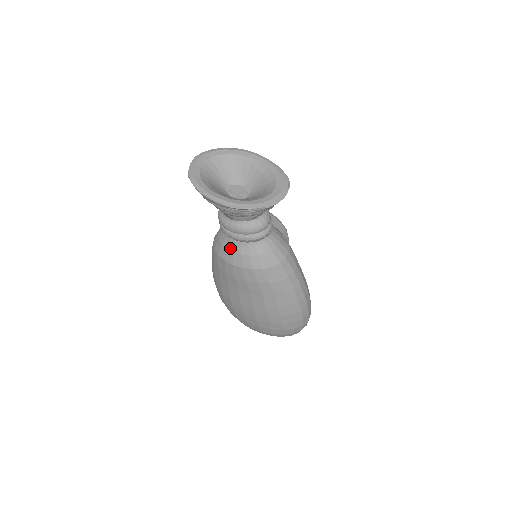
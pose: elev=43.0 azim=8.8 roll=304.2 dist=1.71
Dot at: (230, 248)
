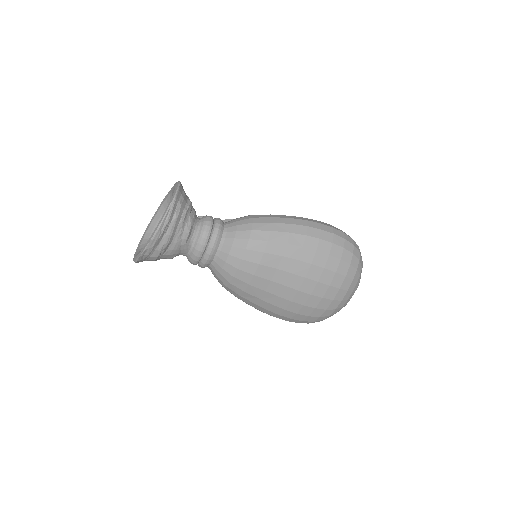
Dot at: (221, 264)
